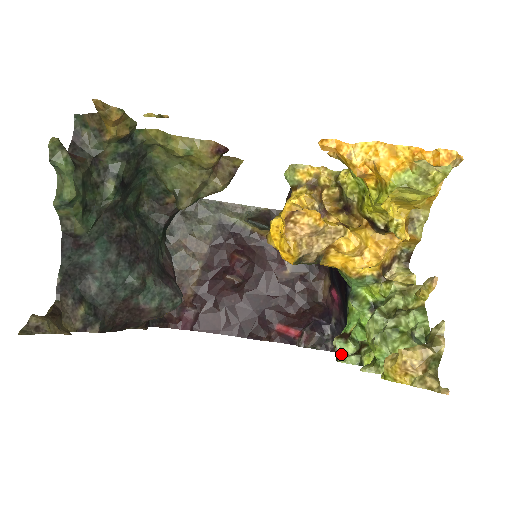
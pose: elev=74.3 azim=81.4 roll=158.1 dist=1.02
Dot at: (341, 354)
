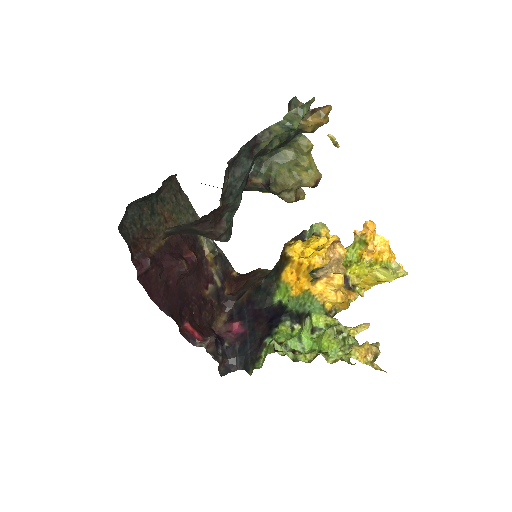
Dot at: (277, 351)
